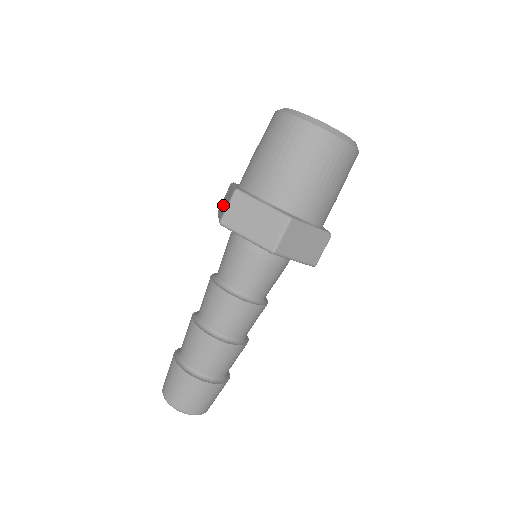
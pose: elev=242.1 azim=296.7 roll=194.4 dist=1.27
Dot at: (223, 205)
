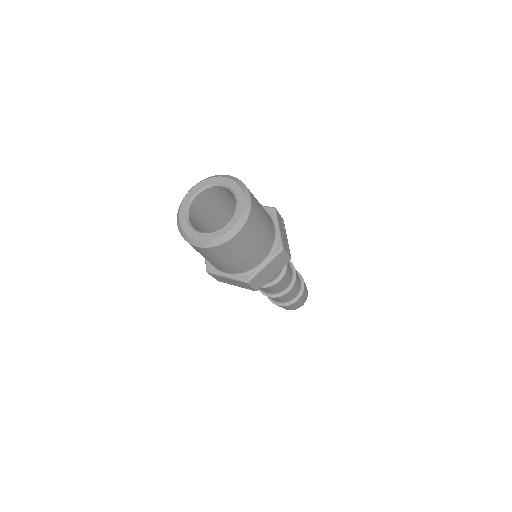
Dot at: occluded
